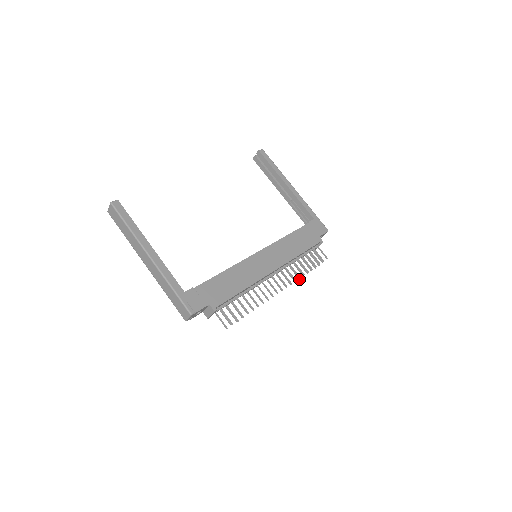
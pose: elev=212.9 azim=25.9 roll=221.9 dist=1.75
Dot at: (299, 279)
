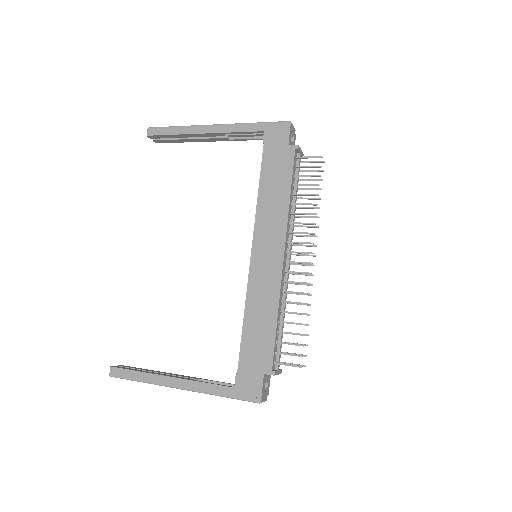
Dot at: occluded
